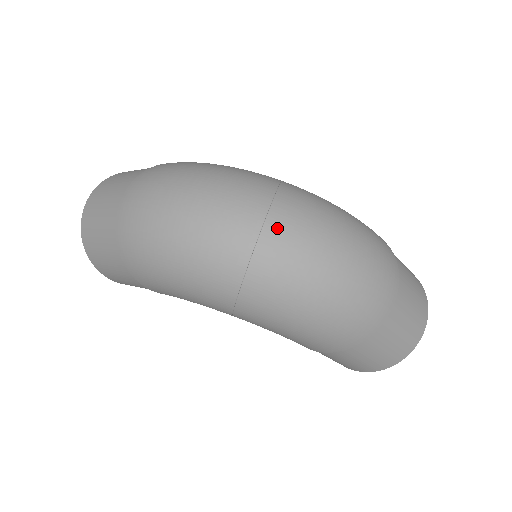
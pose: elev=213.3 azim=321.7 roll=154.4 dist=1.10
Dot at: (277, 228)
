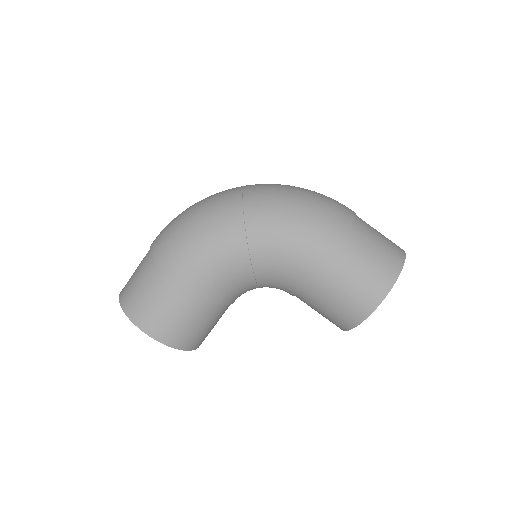
Dot at: occluded
